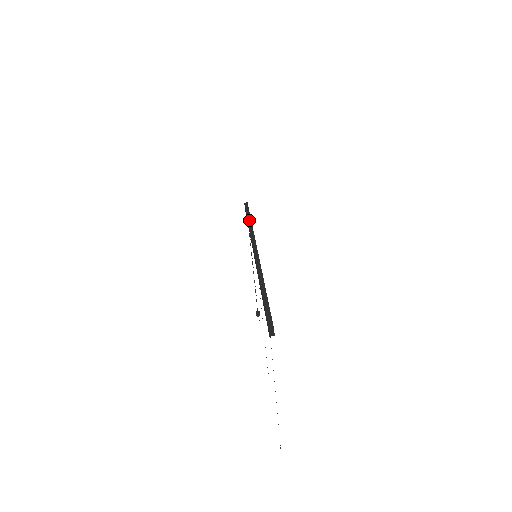
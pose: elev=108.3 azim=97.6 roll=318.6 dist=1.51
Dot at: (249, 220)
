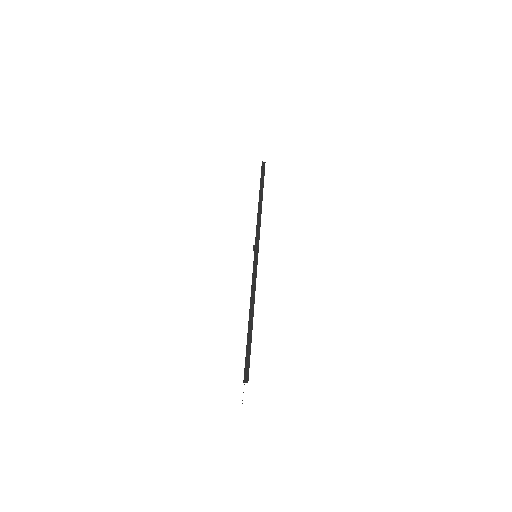
Dot at: (260, 197)
